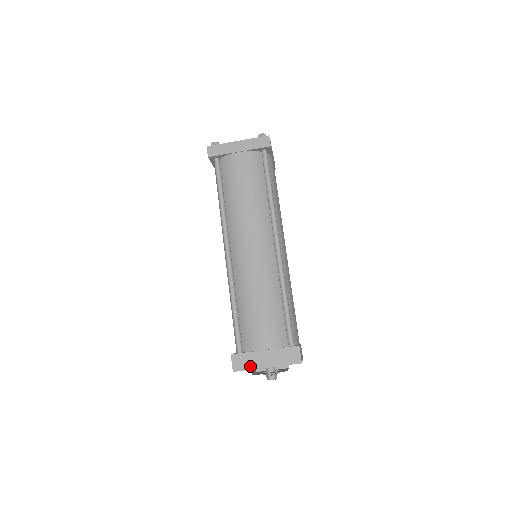
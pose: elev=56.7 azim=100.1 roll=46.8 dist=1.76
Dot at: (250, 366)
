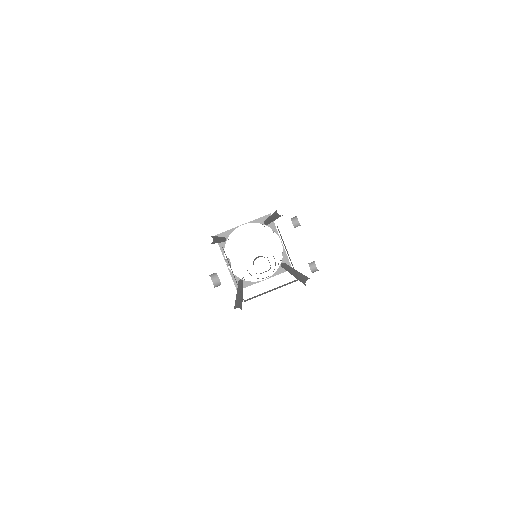
Dot at: occluded
